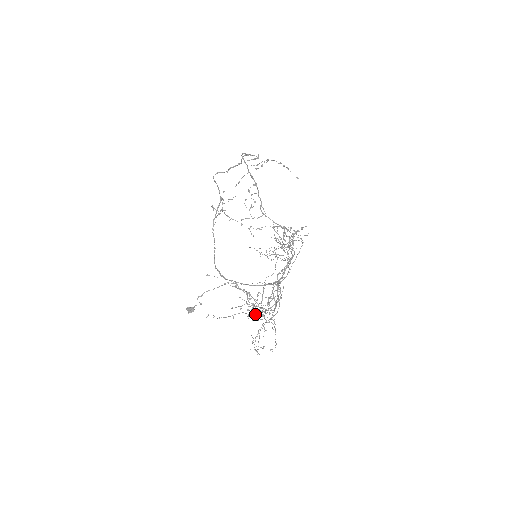
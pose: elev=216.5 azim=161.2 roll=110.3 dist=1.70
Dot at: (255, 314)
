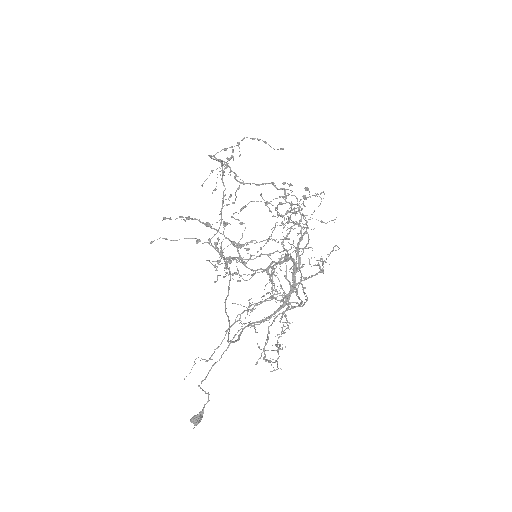
Dot at: occluded
